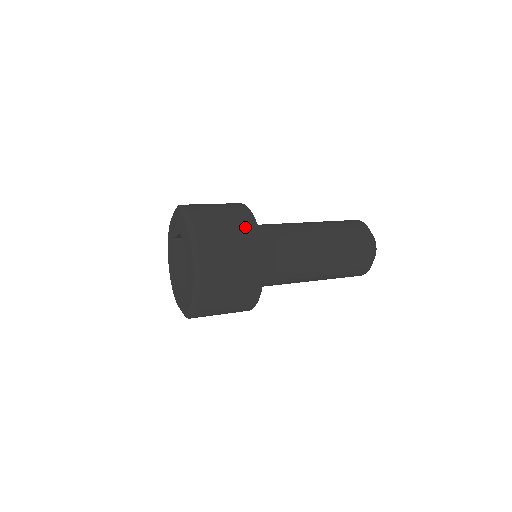
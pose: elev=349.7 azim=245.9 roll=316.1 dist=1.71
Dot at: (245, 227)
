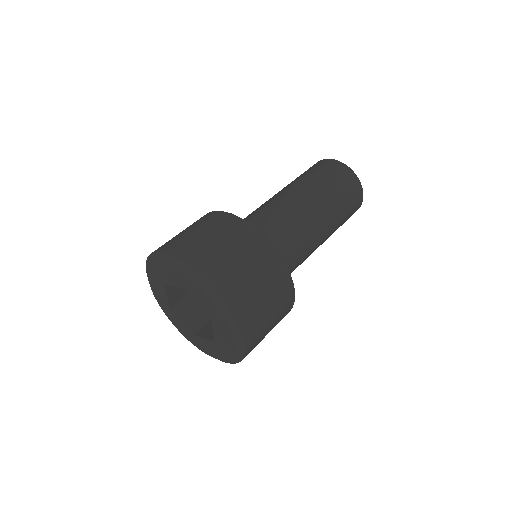
Dot at: (262, 255)
